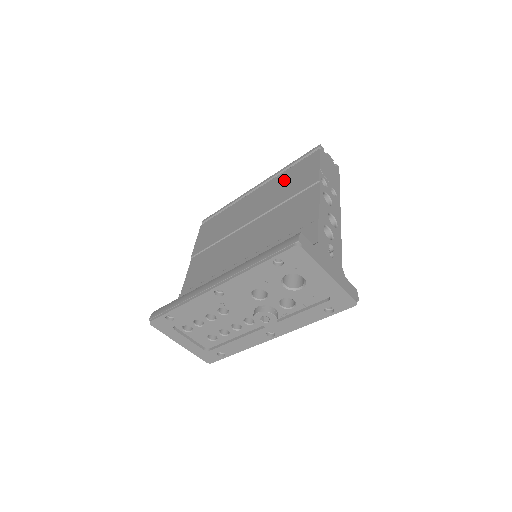
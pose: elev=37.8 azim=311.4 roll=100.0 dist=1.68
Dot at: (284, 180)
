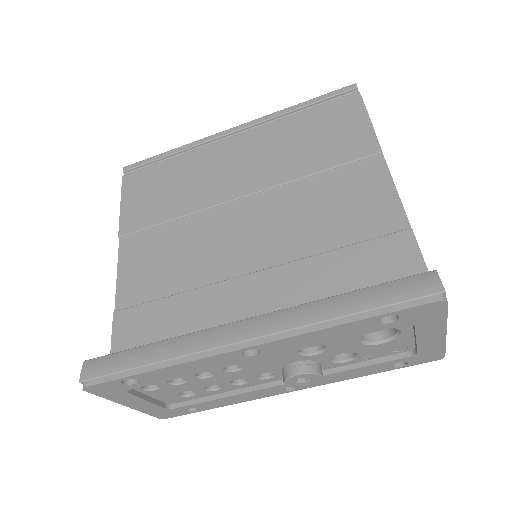
Dot at: (298, 132)
